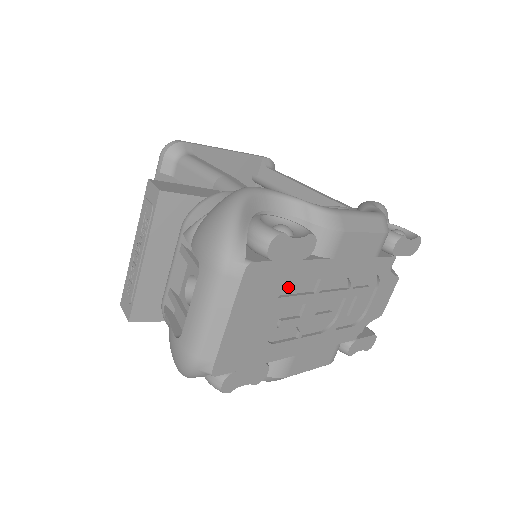
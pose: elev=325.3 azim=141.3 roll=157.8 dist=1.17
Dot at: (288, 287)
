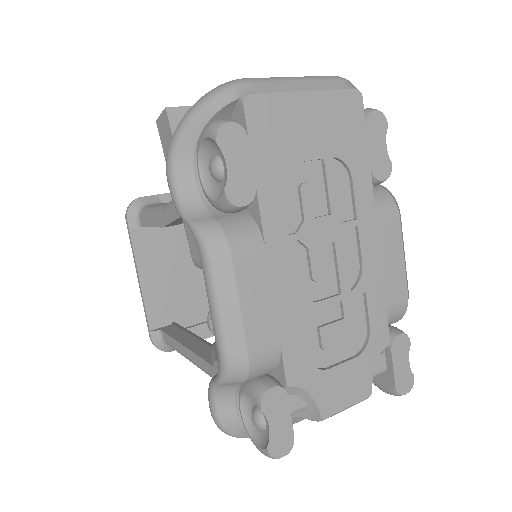
Dot at: (341, 173)
